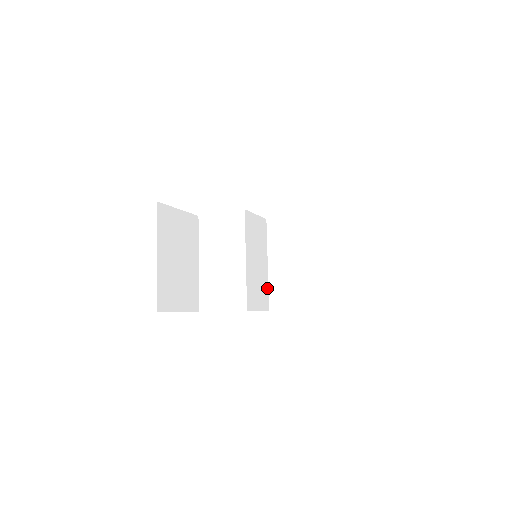
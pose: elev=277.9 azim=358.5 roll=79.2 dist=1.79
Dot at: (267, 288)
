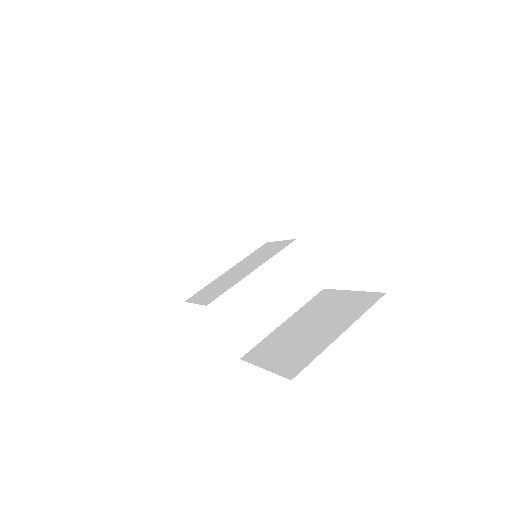
Dot at: (260, 338)
